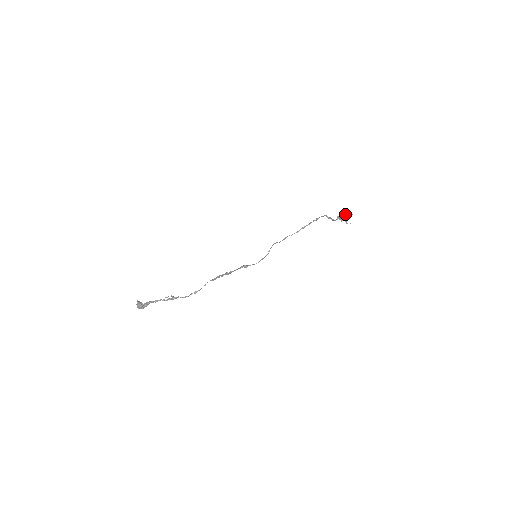
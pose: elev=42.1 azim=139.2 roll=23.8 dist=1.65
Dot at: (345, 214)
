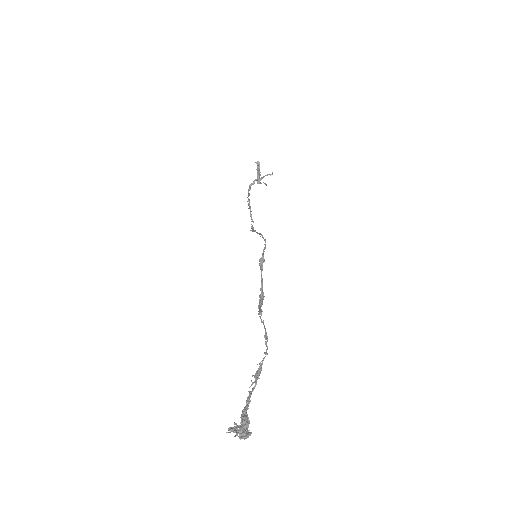
Dot at: (257, 164)
